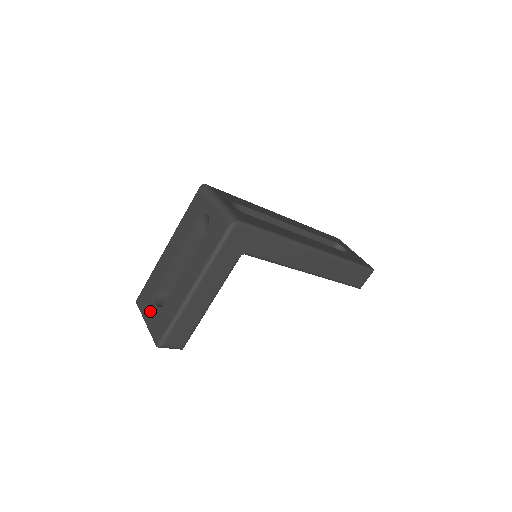
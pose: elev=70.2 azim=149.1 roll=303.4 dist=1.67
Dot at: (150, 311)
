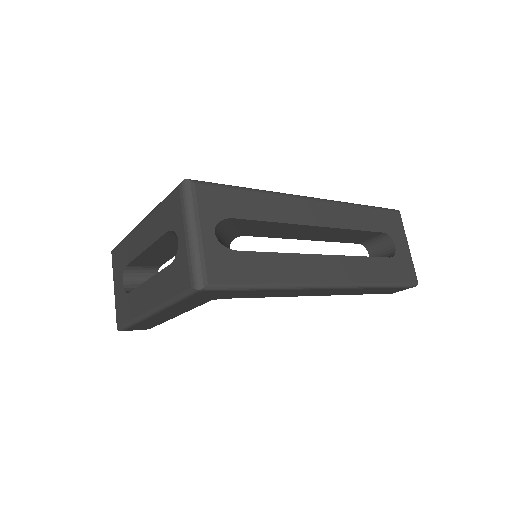
Dot at: (118, 283)
